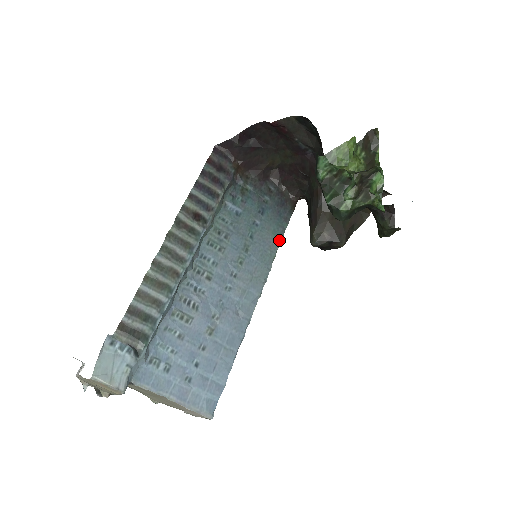
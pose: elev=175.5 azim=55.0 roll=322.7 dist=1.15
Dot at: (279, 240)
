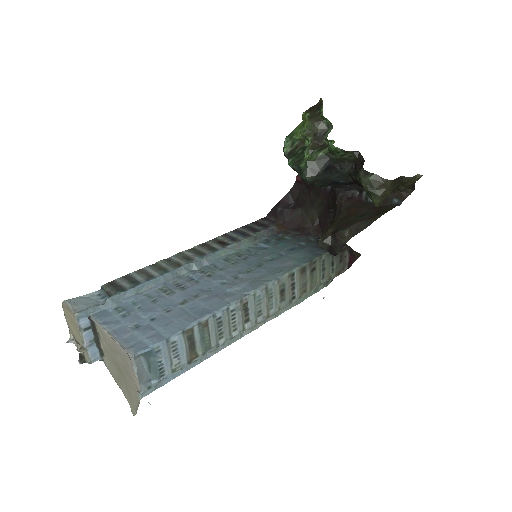
Dot at: (301, 265)
